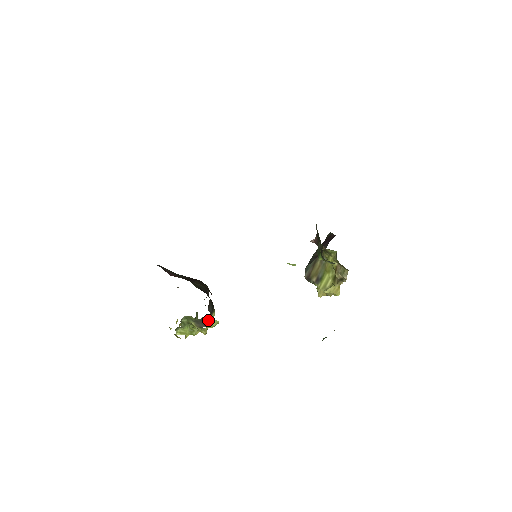
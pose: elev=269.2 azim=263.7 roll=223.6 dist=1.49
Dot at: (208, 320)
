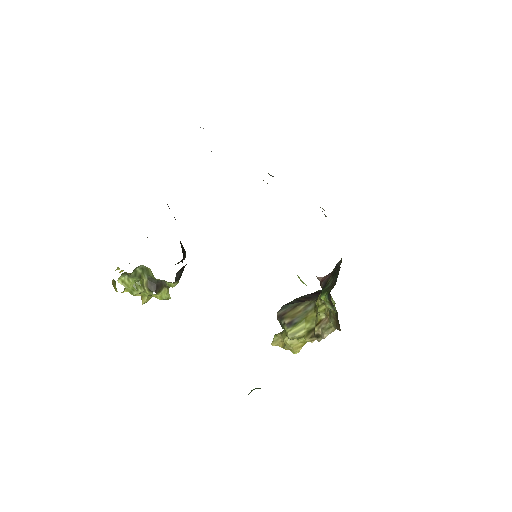
Dot at: (163, 287)
